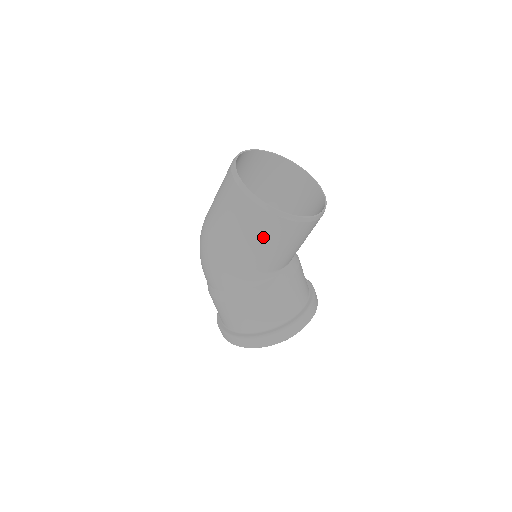
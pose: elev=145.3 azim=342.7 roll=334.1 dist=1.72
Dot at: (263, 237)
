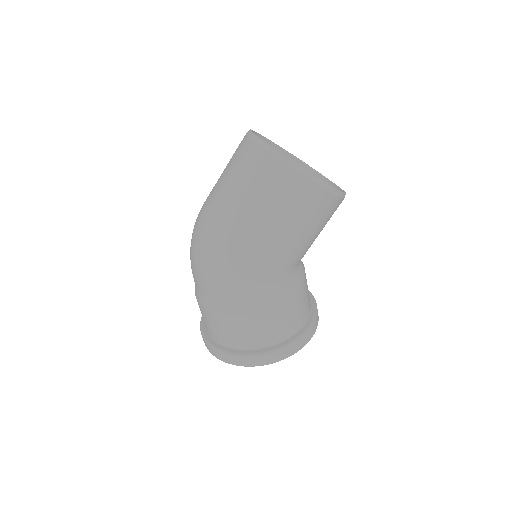
Dot at: (308, 220)
